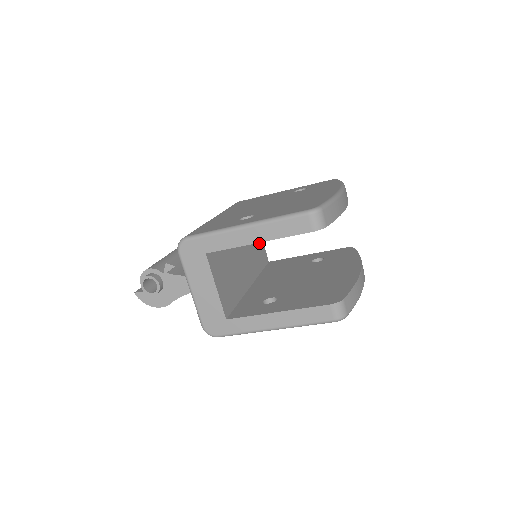
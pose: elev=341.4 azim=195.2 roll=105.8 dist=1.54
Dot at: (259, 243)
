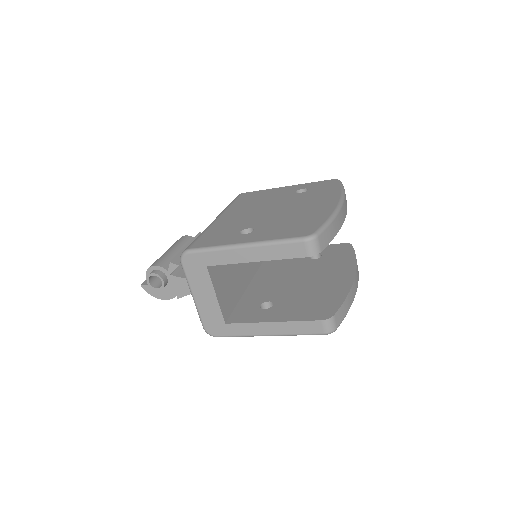
Dot at: occluded
